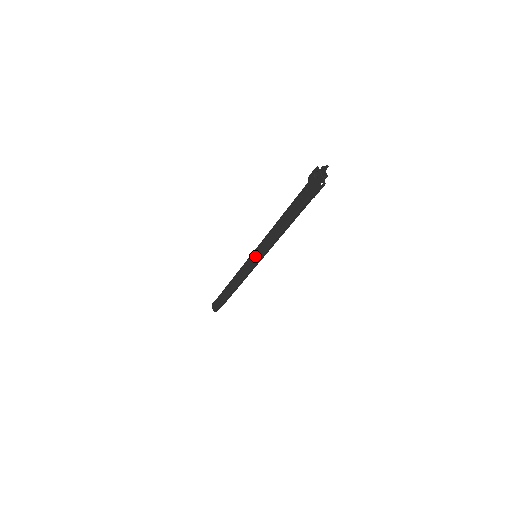
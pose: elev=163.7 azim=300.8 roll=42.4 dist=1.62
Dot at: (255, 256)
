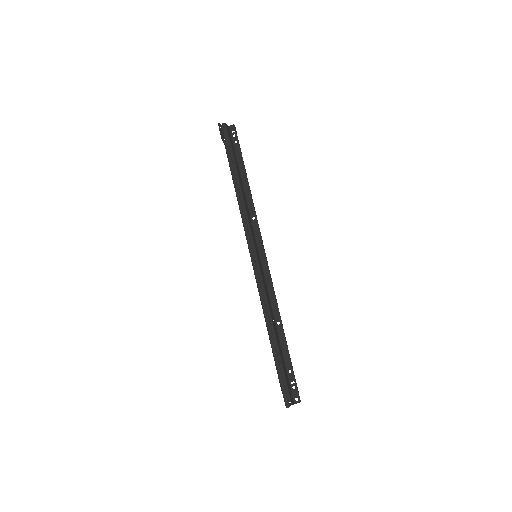
Dot at: (258, 259)
